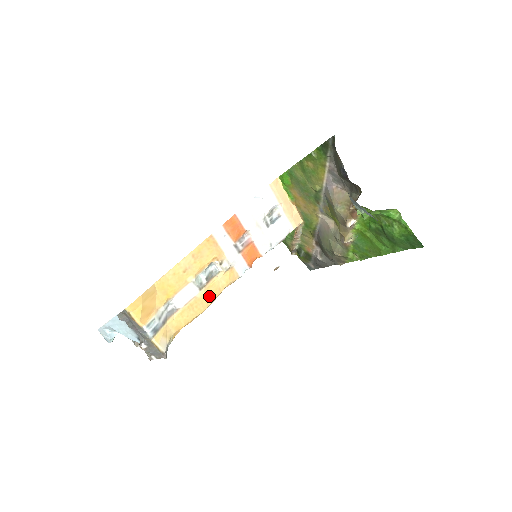
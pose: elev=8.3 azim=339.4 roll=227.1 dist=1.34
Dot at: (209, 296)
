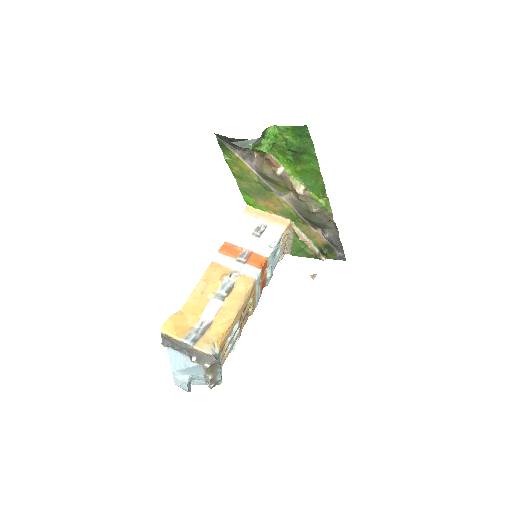
Dot at: (234, 302)
